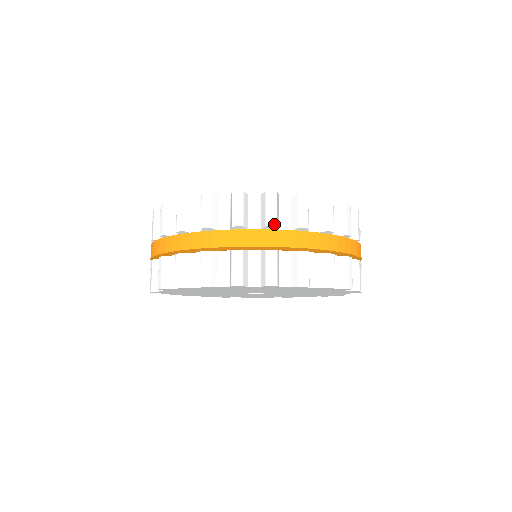
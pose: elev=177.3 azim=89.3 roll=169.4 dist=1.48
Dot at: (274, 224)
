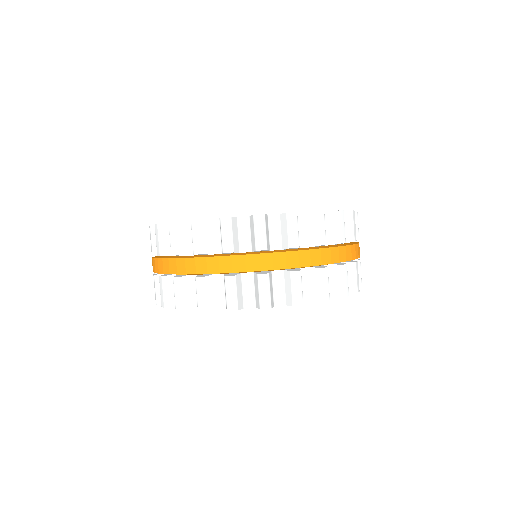
Dot at: (264, 248)
